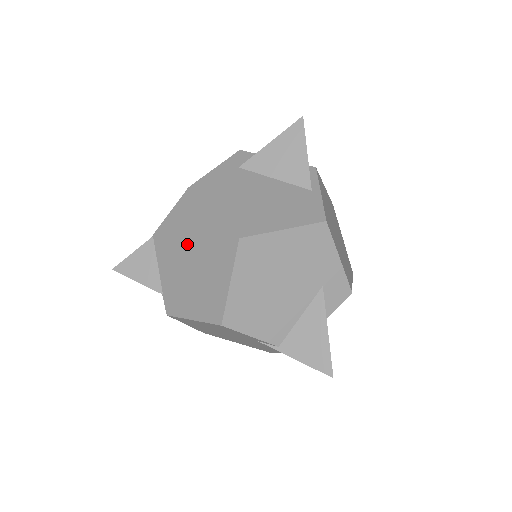
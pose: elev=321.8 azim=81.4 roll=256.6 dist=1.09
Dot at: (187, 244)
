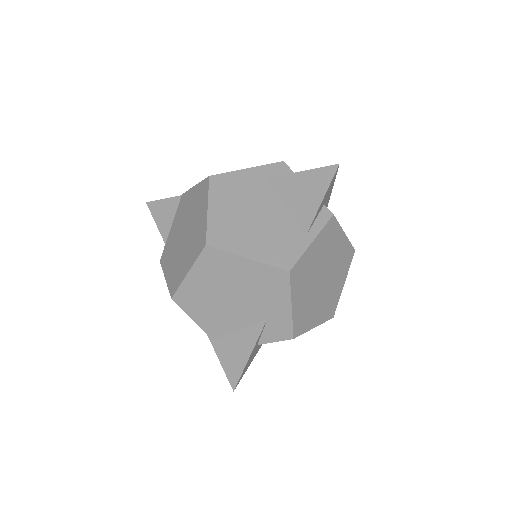
Dot at: (189, 220)
